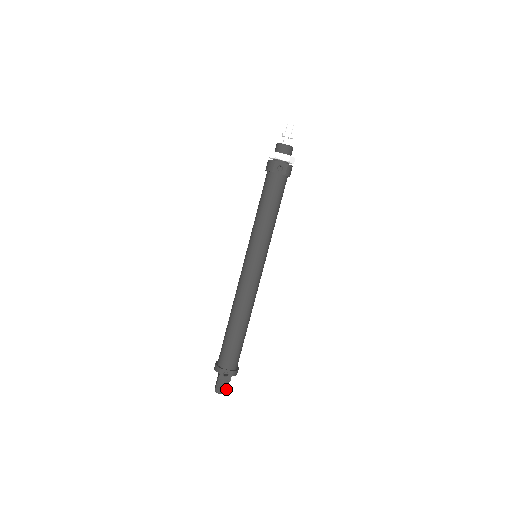
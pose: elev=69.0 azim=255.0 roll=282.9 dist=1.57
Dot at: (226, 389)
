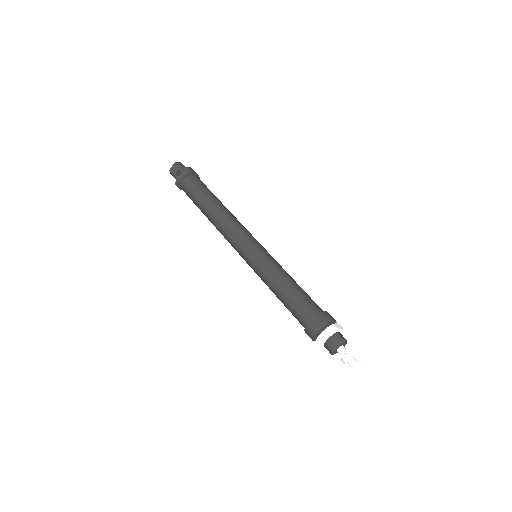
Dot at: occluded
